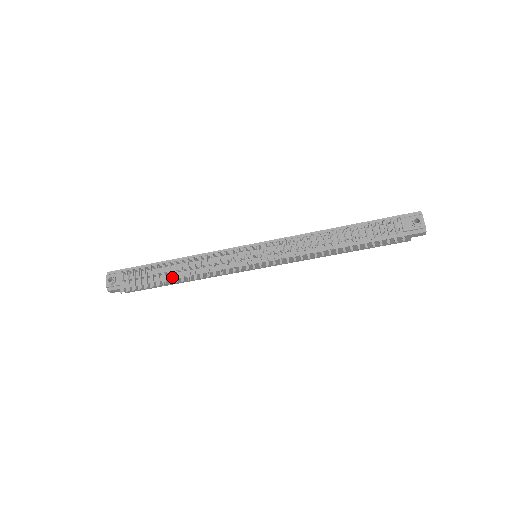
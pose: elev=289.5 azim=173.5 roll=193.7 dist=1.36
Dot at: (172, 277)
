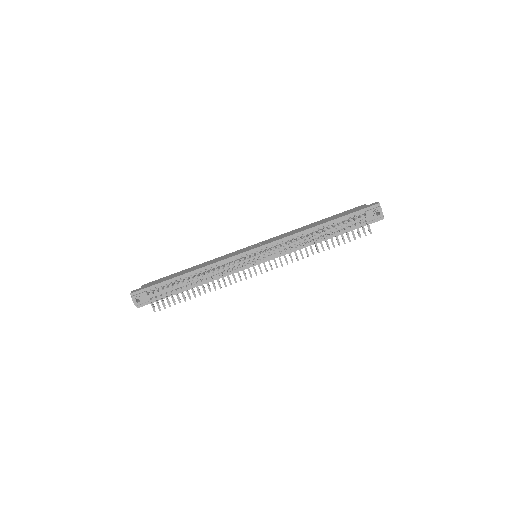
Dot at: occluded
